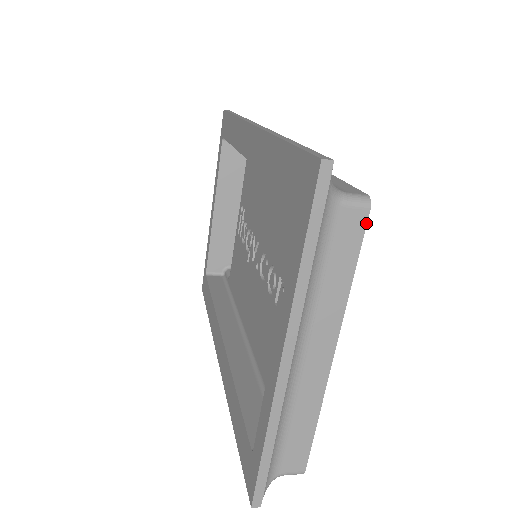
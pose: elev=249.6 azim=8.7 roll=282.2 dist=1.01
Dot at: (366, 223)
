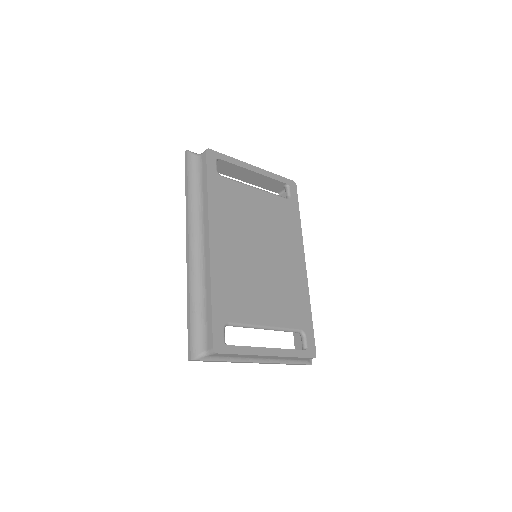
Dot at: (222, 354)
